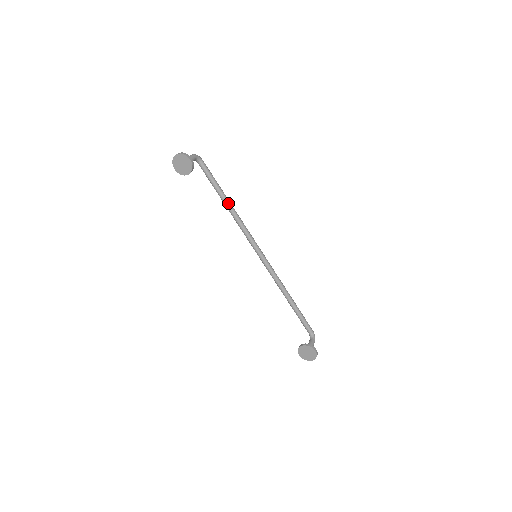
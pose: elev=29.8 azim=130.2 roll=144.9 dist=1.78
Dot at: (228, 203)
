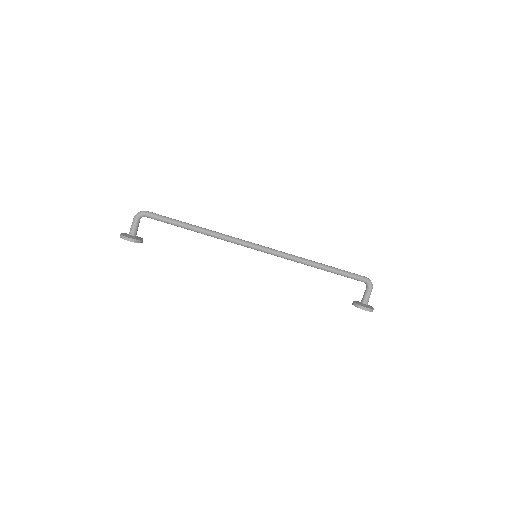
Dot at: (196, 231)
